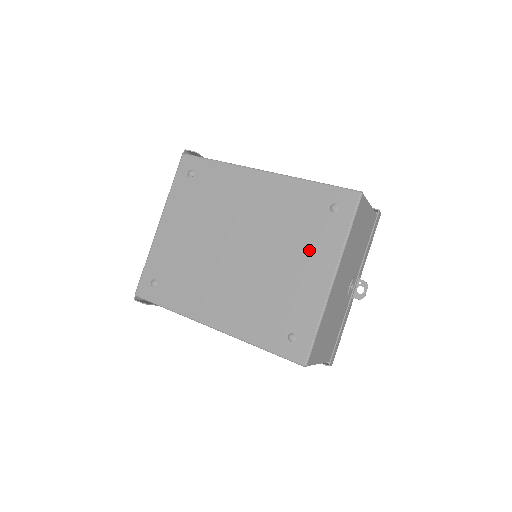
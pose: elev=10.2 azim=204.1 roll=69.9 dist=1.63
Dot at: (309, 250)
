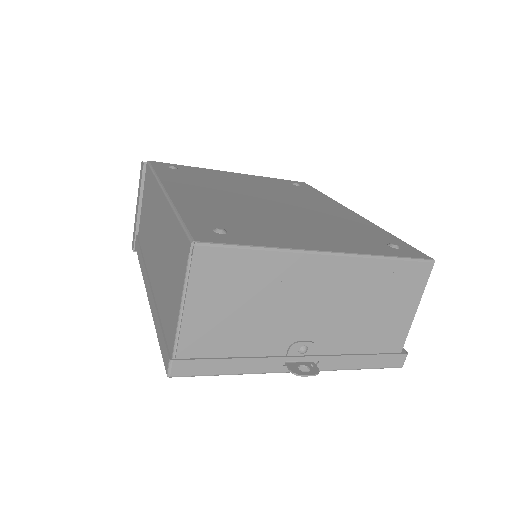
Dot at: (331, 236)
